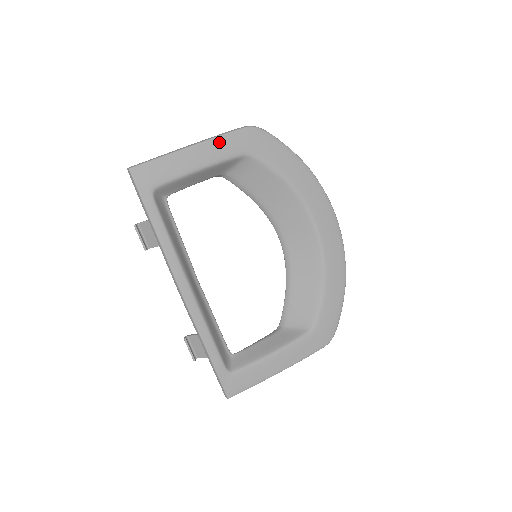
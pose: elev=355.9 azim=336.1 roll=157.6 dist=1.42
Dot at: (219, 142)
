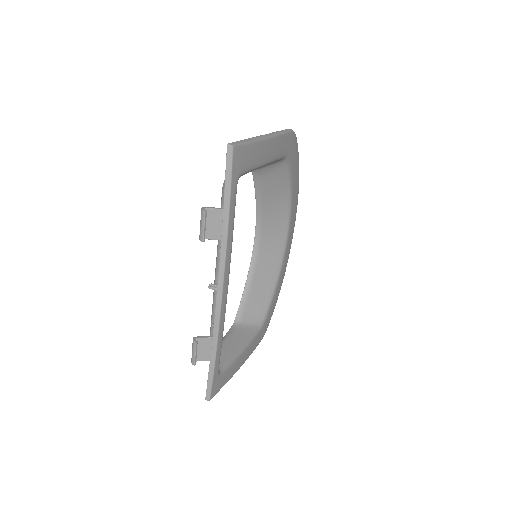
Dot at: (281, 140)
